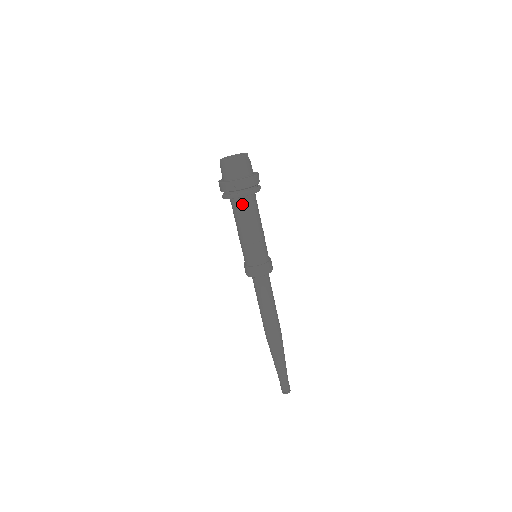
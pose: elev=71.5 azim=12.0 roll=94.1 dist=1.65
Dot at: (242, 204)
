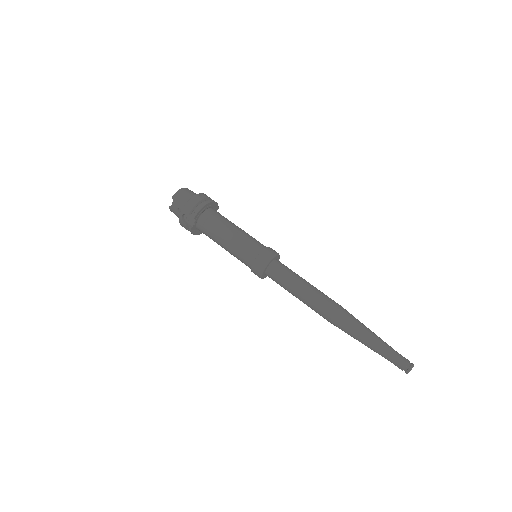
Dot at: (214, 213)
